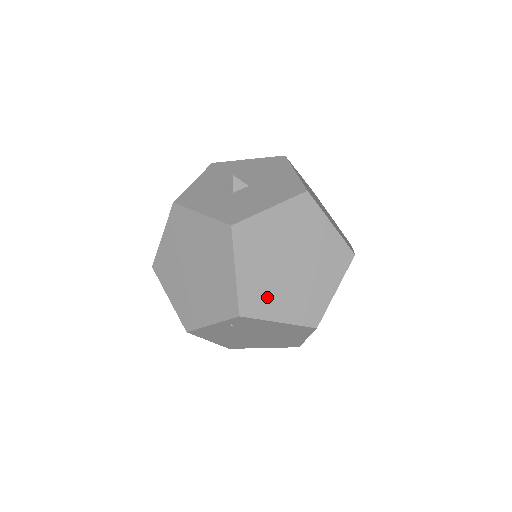
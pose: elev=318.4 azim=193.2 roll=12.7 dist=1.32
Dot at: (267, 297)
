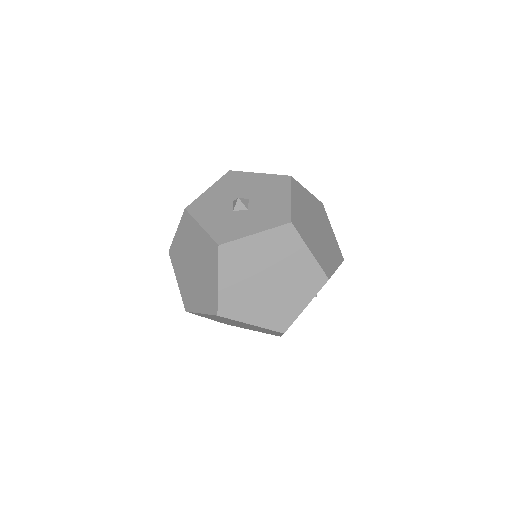
Dot at: (326, 257)
